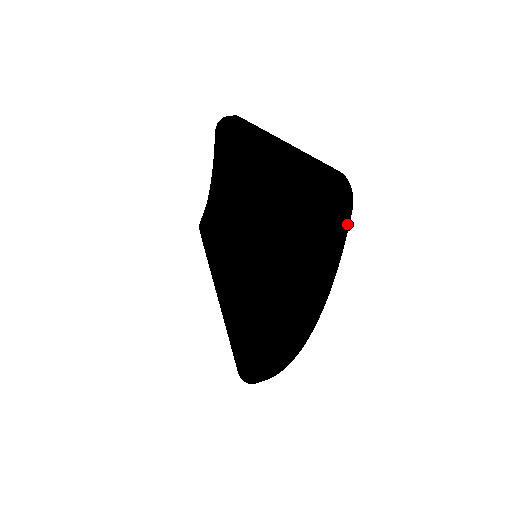
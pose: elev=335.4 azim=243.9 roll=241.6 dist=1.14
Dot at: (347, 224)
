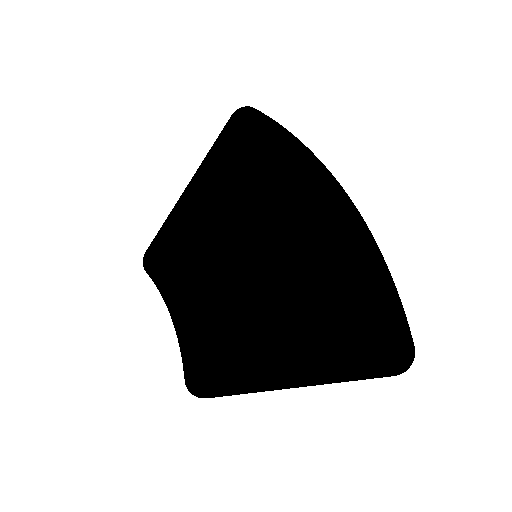
Dot at: occluded
